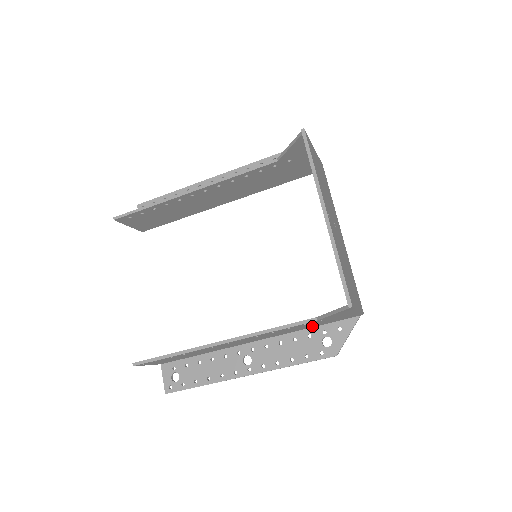
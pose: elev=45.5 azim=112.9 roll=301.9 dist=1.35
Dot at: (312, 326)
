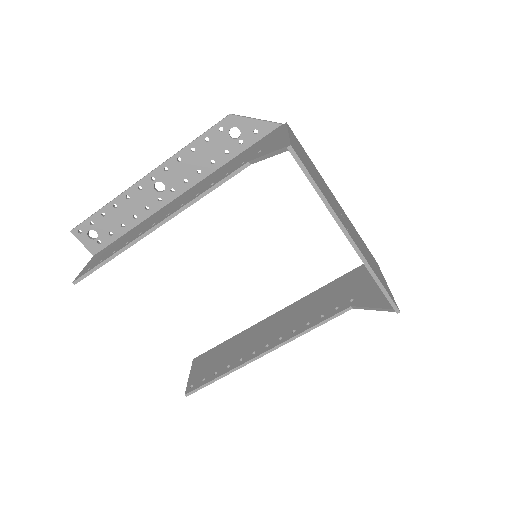
Dot at: (332, 290)
